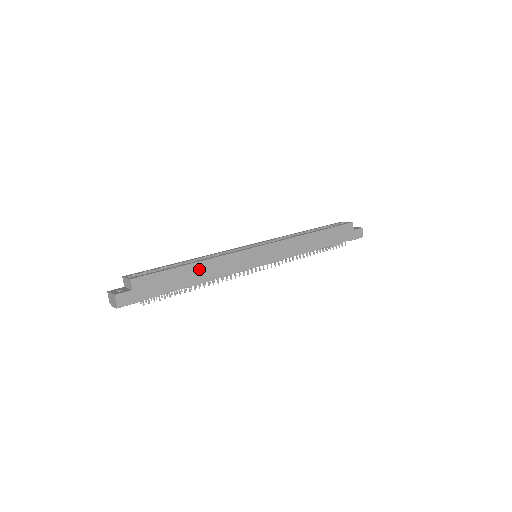
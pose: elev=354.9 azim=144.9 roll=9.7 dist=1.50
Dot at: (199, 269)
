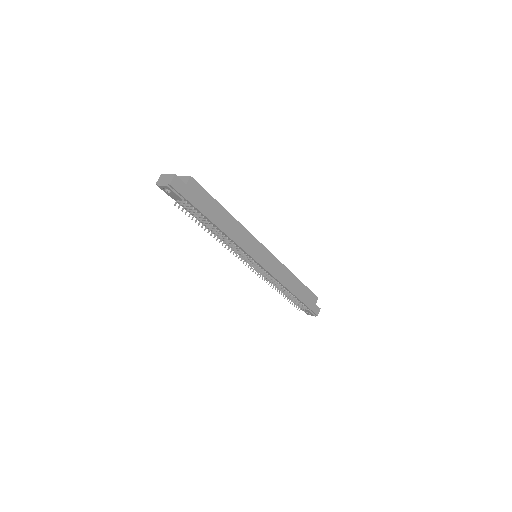
Dot at: (228, 220)
